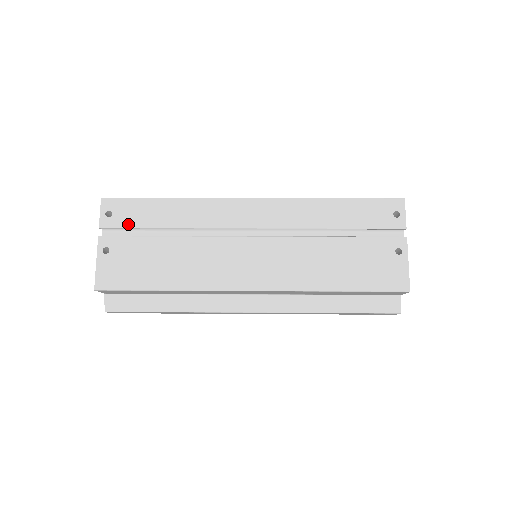
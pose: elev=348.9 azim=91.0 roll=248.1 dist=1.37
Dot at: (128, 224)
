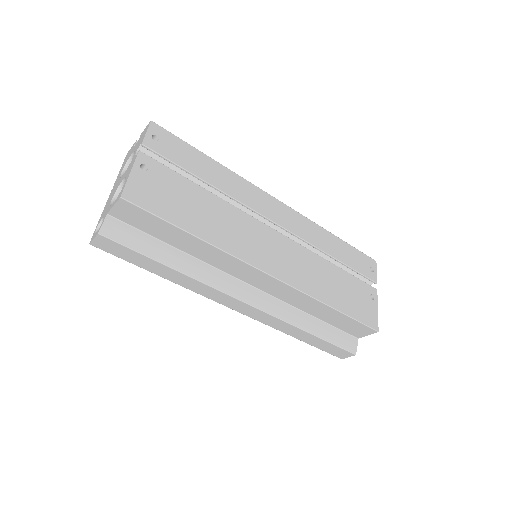
Dot at: (172, 158)
